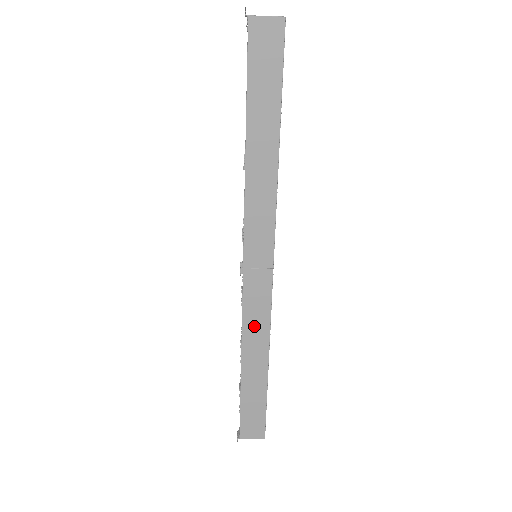
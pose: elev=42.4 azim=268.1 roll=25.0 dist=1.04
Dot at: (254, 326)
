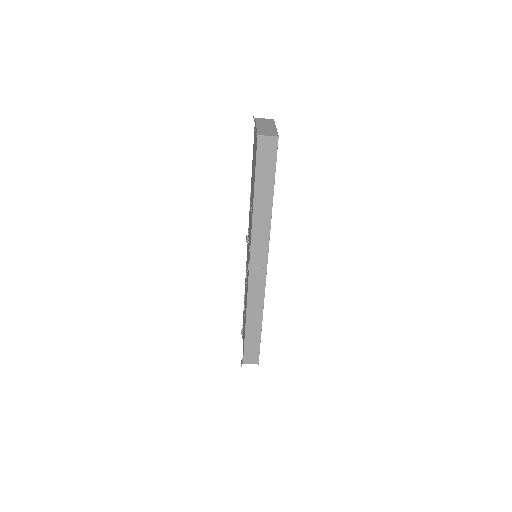
Dot at: (254, 299)
